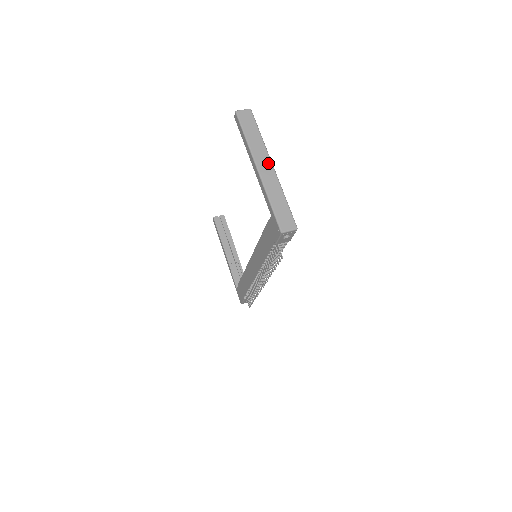
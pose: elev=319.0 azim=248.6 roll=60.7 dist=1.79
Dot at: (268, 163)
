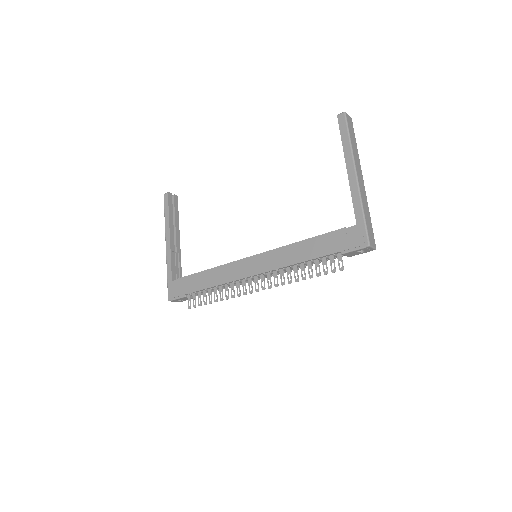
Dot at: (362, 176)
